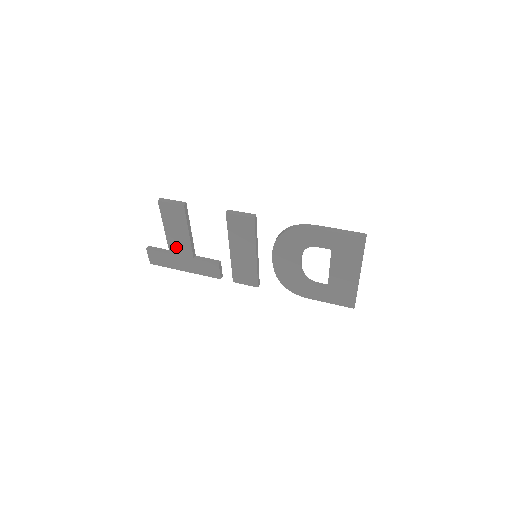
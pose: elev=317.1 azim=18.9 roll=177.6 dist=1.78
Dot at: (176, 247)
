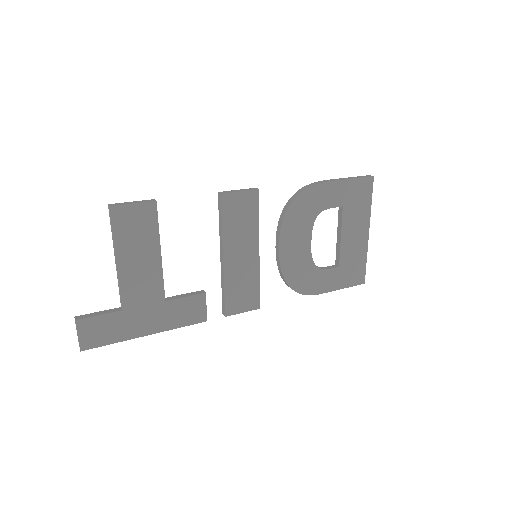
Dot at: (135, 291)
